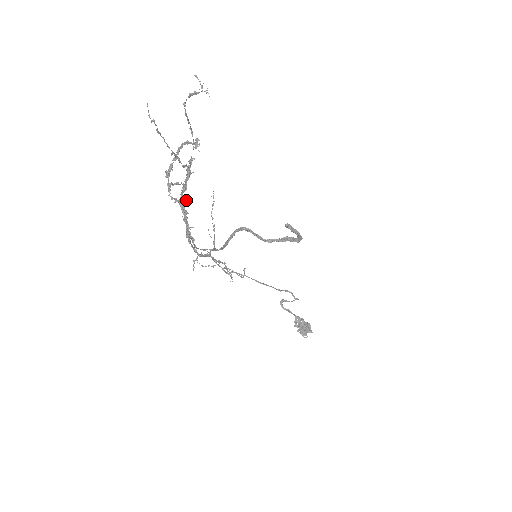
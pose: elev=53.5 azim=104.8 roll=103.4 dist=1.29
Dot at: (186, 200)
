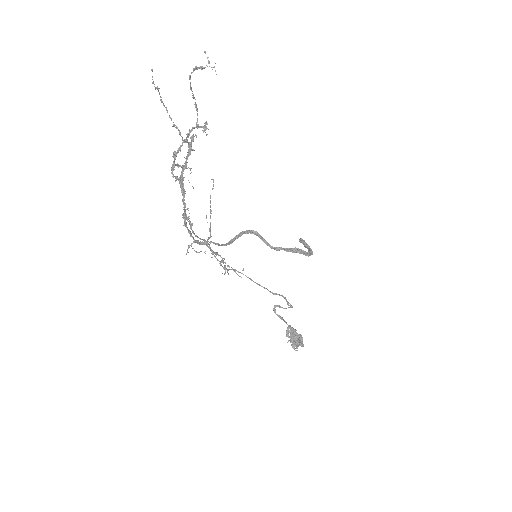
Dot at: (193, 187)
